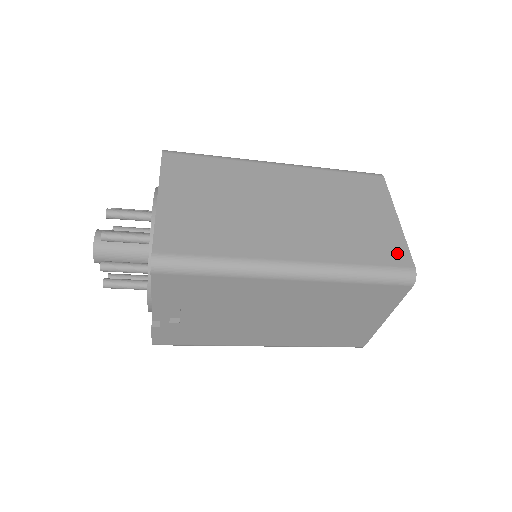
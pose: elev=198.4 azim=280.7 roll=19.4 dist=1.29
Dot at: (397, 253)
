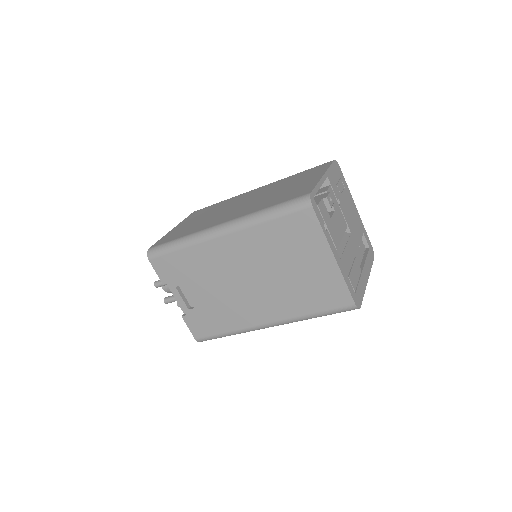
Dot at: (303, 191)
